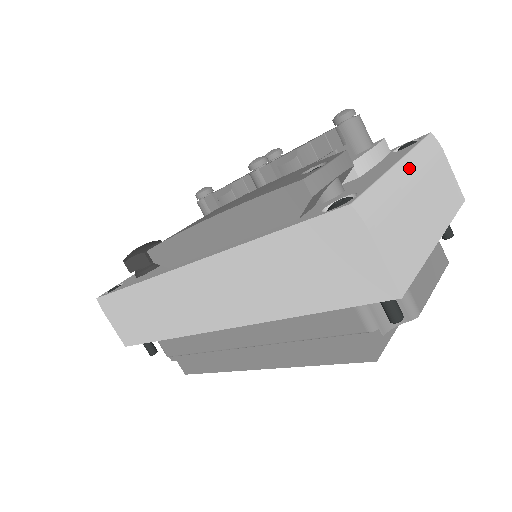
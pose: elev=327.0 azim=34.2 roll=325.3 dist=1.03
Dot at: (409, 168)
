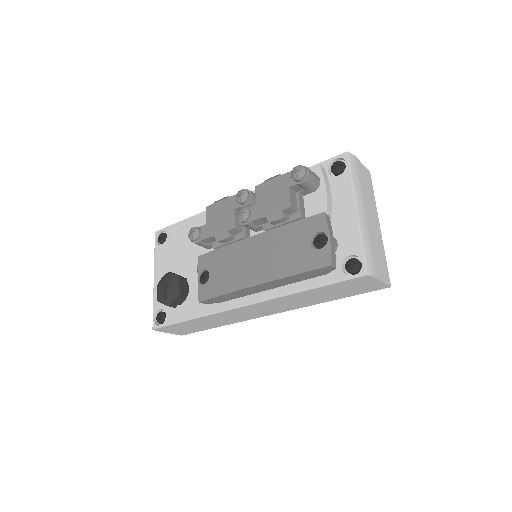
Dot at: (361, 206)
